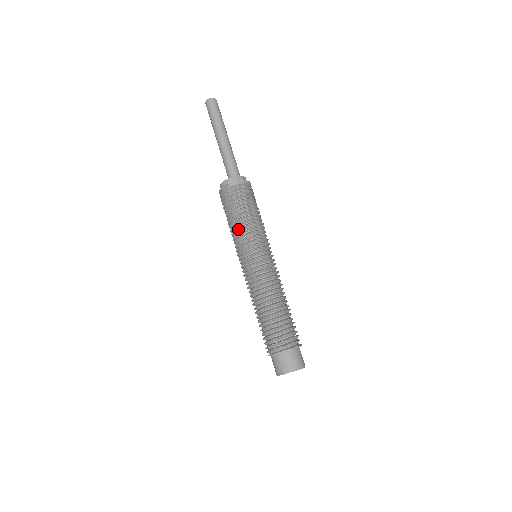
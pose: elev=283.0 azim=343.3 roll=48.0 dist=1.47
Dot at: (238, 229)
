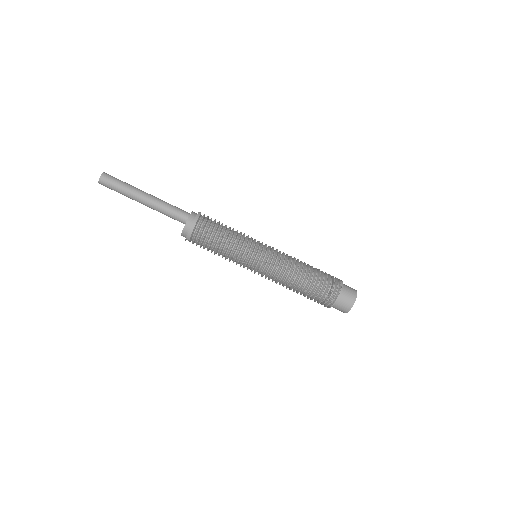
Dot at: occluded
